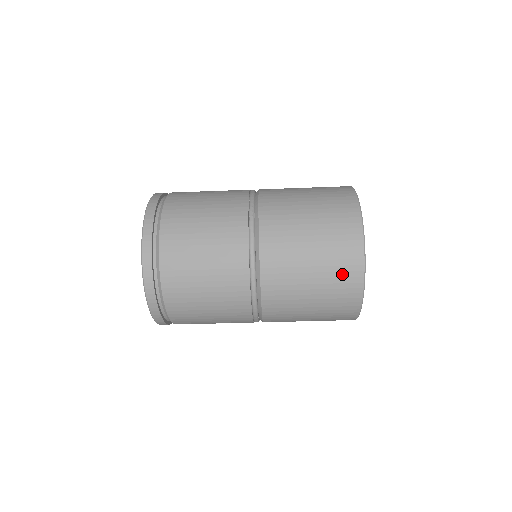
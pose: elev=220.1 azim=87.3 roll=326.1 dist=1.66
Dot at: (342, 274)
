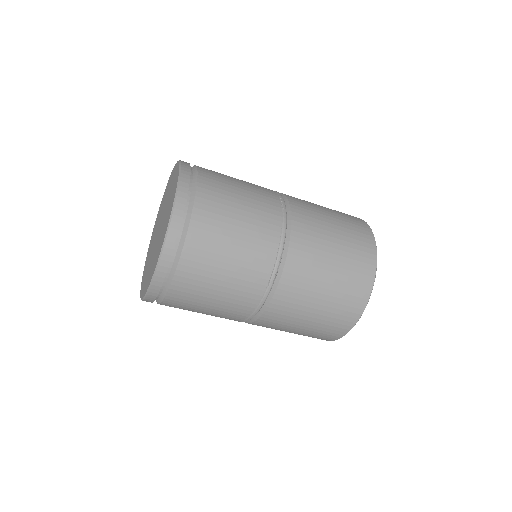
Dot at: (321, 336)
